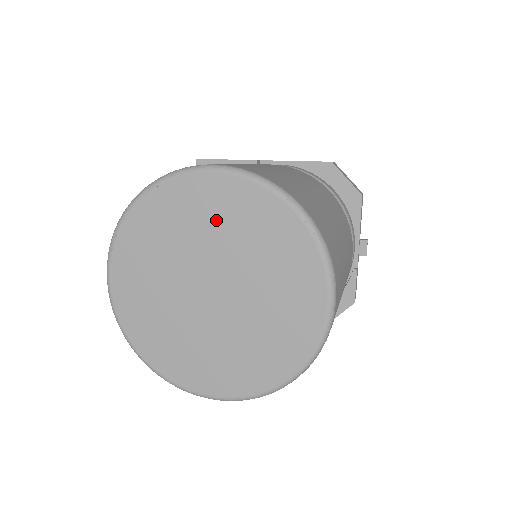
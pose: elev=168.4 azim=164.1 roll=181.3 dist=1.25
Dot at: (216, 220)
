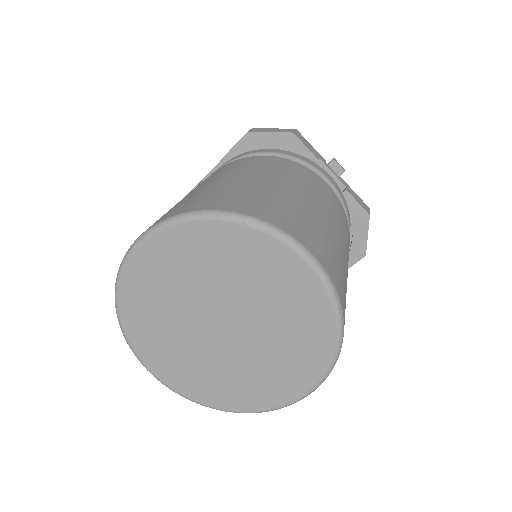
Dot at: (175, 275)
